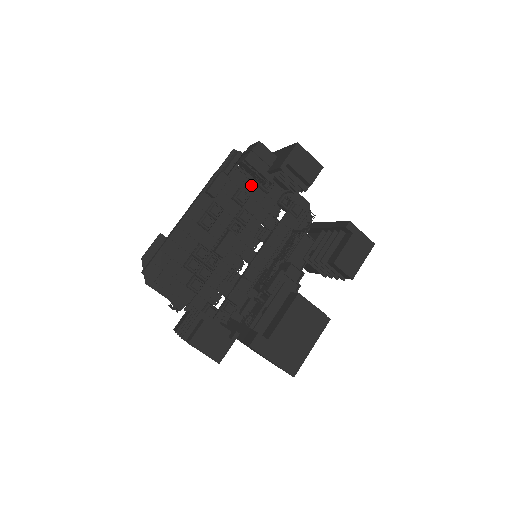
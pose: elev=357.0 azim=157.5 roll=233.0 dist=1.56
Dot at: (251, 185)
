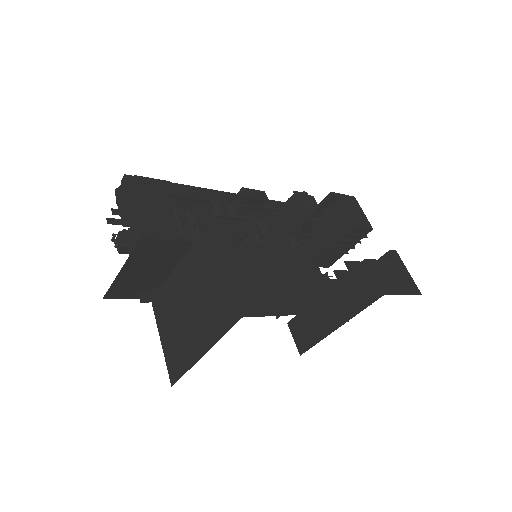
Dot at: (281, 233)
